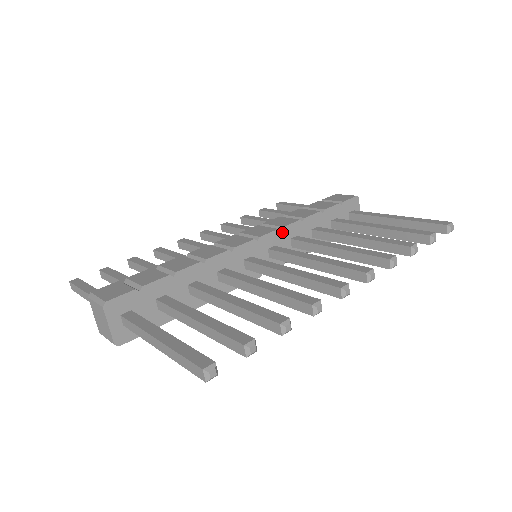
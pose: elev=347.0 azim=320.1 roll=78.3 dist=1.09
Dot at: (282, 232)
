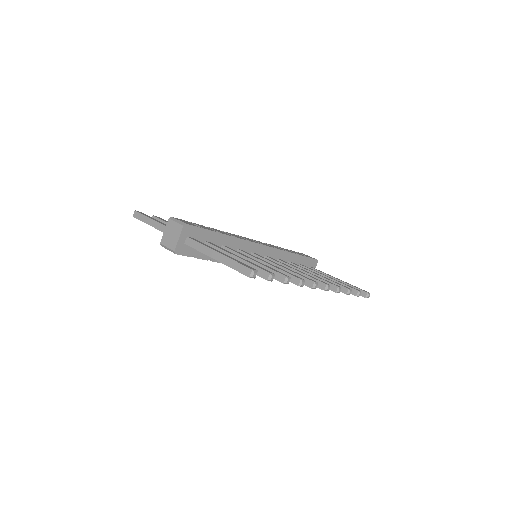
Dot at: (275, 251)
